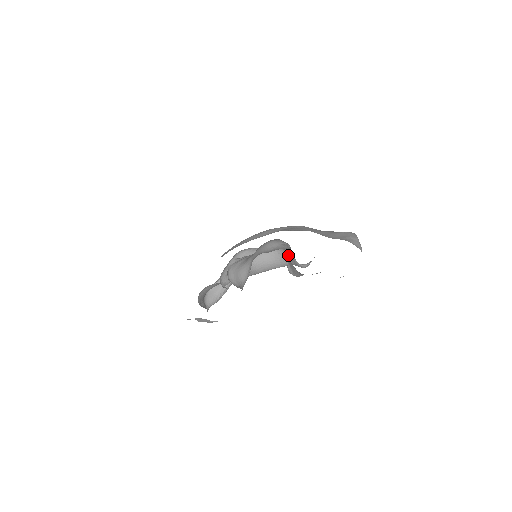
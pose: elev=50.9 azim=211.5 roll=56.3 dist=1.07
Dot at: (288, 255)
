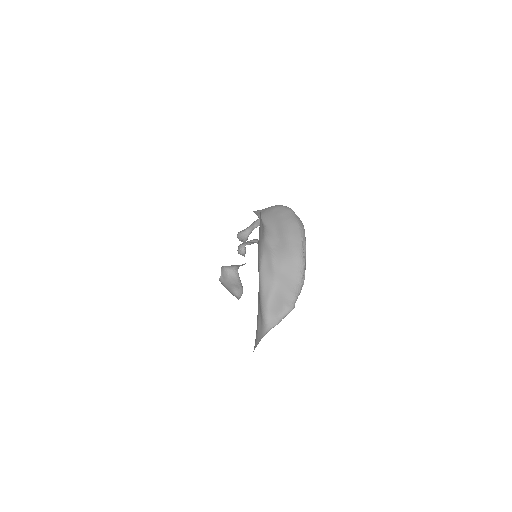
Dot at: occluded
